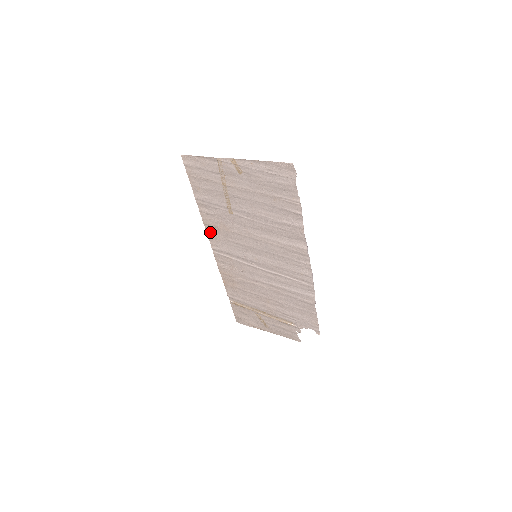
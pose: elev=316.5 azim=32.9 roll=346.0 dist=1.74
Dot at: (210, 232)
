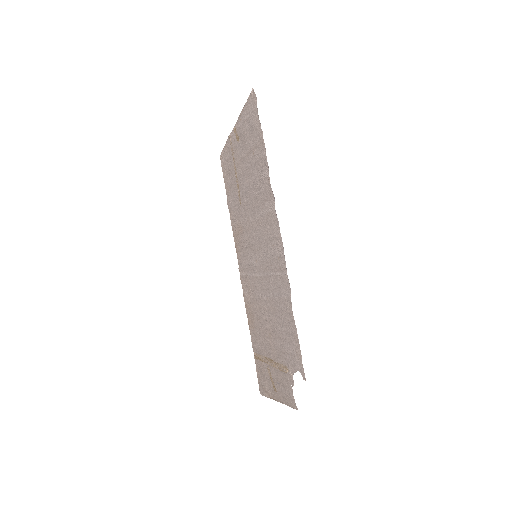
Dot at: (237, 245)
